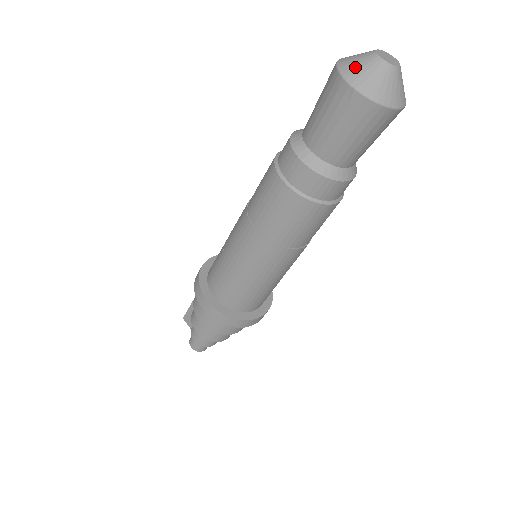
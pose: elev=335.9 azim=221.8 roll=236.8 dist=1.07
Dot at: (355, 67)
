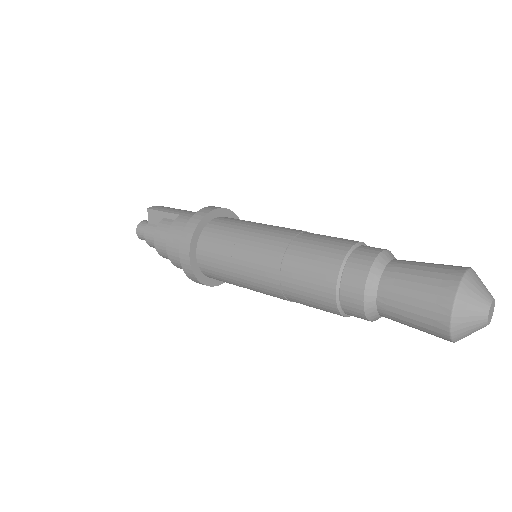
Dot at: (468, 305)
